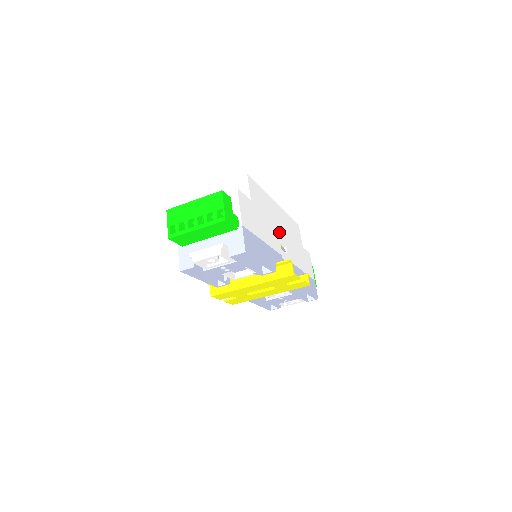
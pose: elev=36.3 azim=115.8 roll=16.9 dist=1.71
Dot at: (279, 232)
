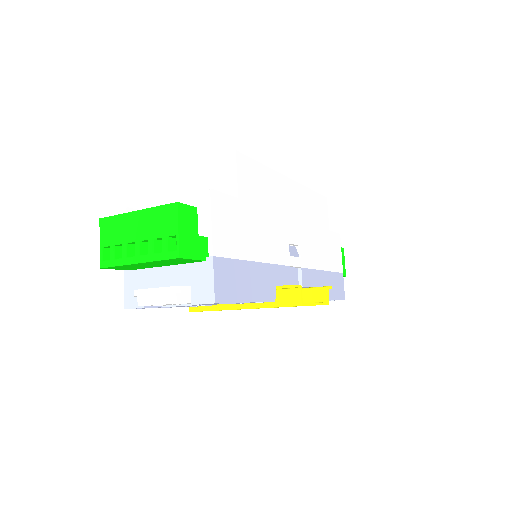
Dot at: (289, 228)
